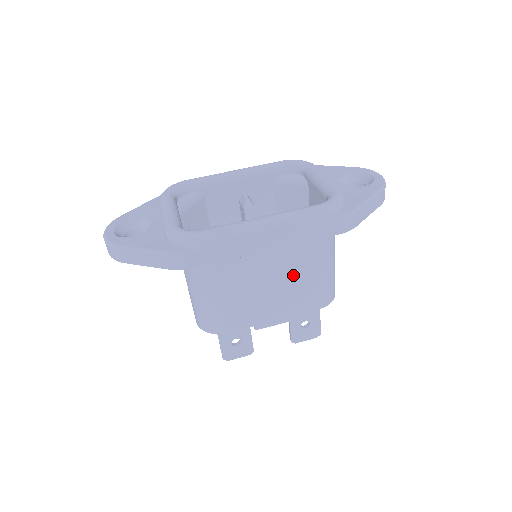
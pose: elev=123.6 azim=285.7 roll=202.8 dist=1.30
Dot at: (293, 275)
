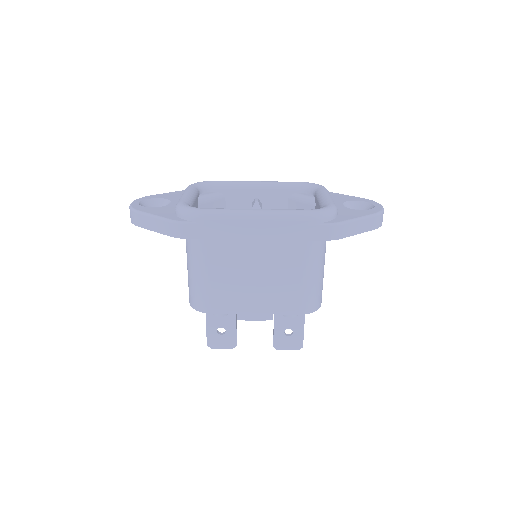
Dot at: (278, 272)
